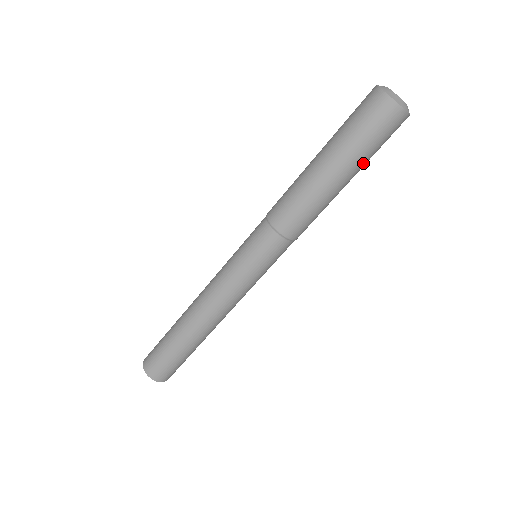
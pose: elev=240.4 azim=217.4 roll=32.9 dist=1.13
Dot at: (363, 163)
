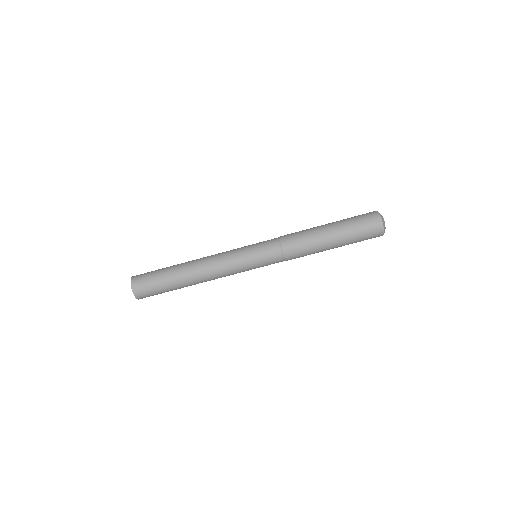
Dot at: (348, 239)
